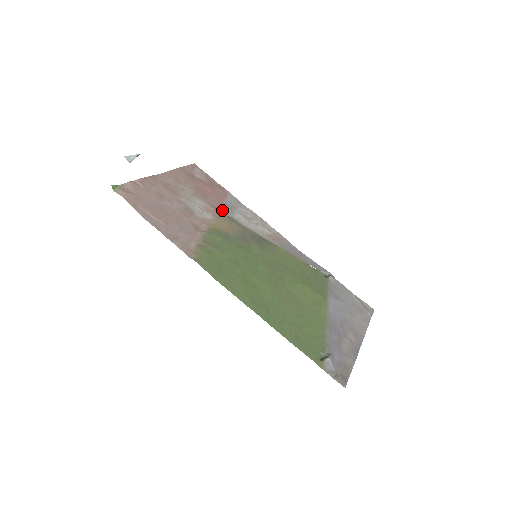
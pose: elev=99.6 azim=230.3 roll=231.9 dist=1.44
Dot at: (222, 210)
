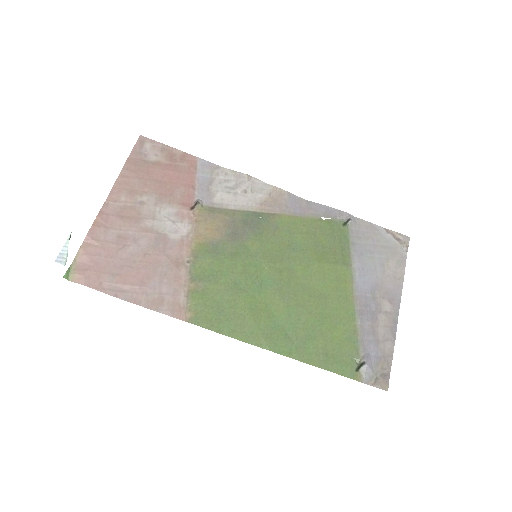
Dot at: (198, 205)
